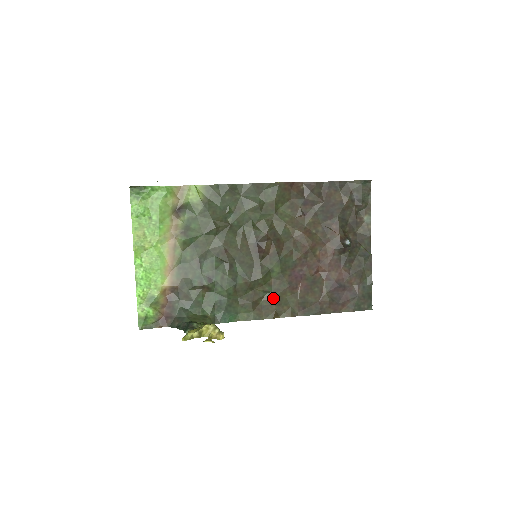
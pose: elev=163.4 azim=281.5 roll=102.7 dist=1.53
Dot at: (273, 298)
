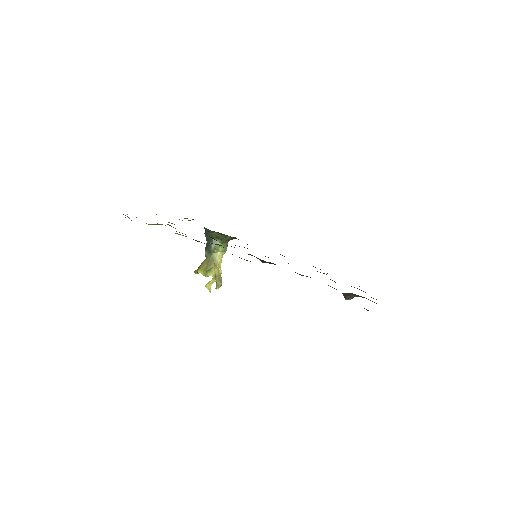
Dot at: occluded
